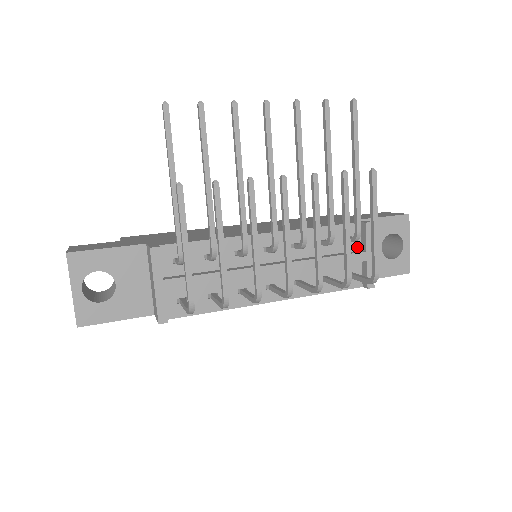
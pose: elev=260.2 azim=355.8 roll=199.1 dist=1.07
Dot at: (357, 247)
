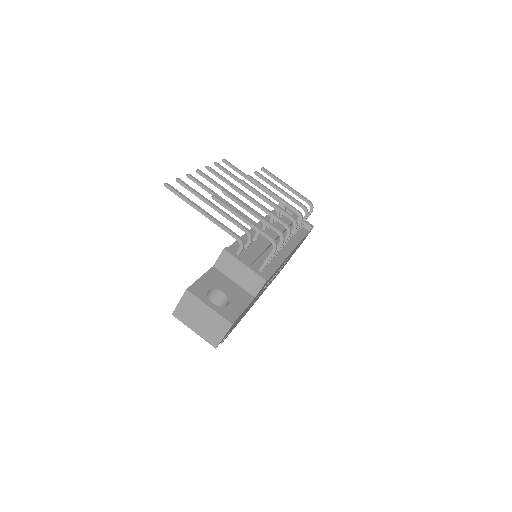
Dot at: occluded
